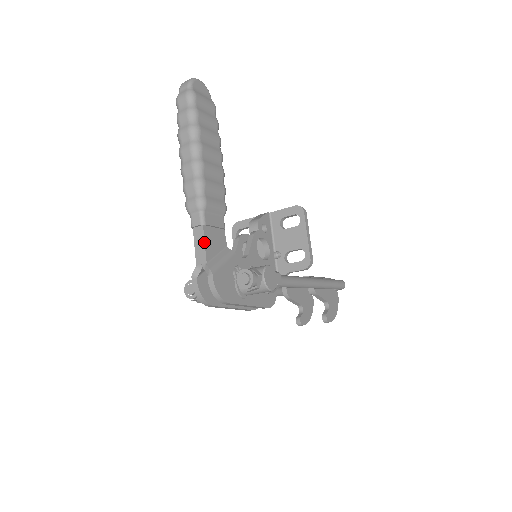
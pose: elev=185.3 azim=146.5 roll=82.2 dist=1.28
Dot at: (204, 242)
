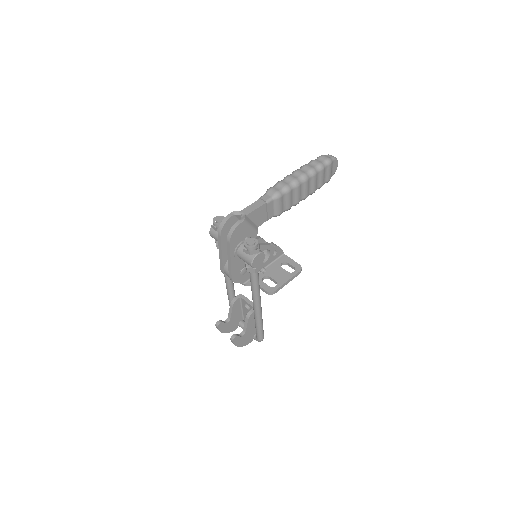
Dot at: (257, 208)
